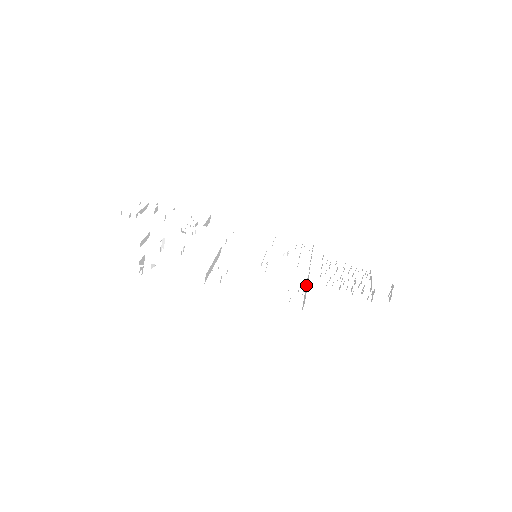
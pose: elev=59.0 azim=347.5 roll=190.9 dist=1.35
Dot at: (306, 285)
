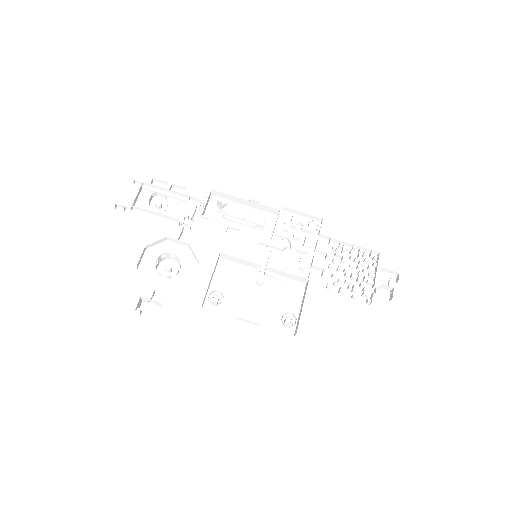
Dot at: (303, 296)
